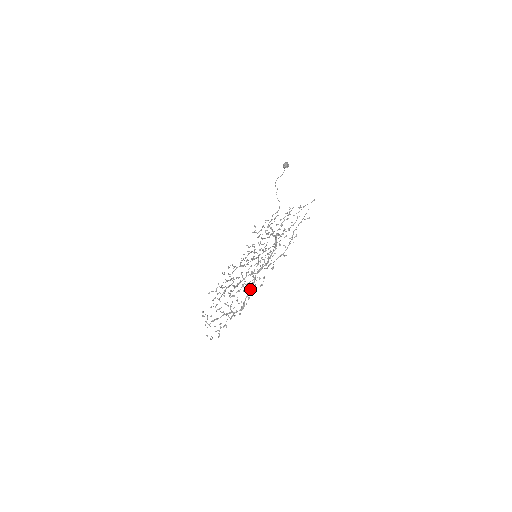
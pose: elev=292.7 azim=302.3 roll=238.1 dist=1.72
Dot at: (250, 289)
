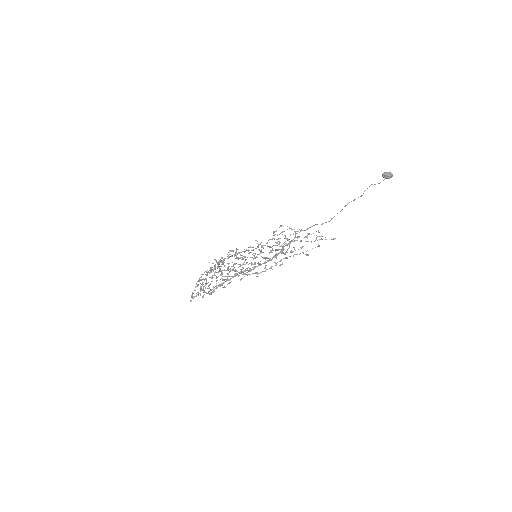
Dot at: (224, 282)
